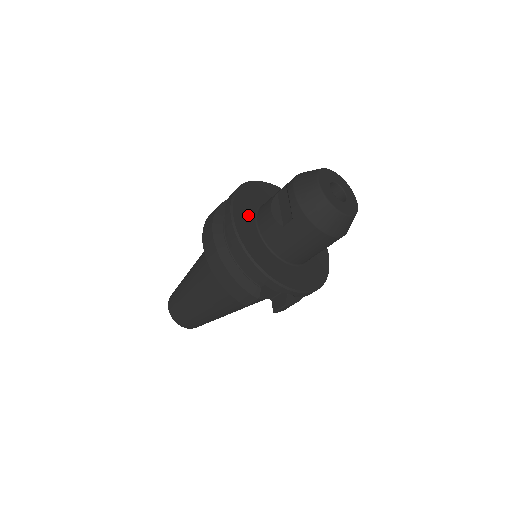
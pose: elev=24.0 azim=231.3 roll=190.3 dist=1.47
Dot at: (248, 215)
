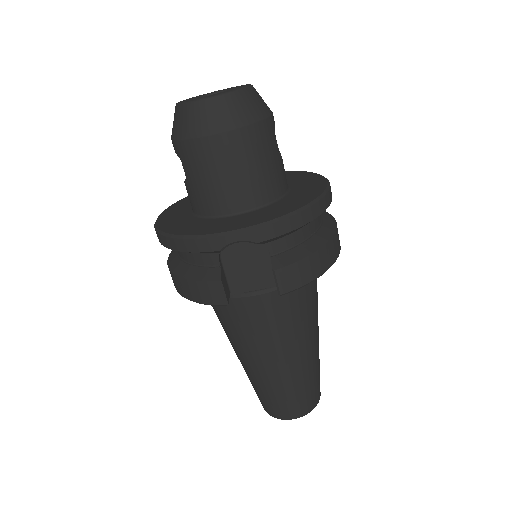
Dot at: (183, 209)
